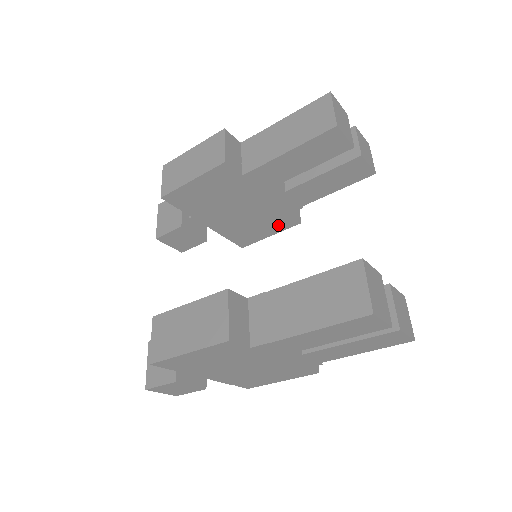
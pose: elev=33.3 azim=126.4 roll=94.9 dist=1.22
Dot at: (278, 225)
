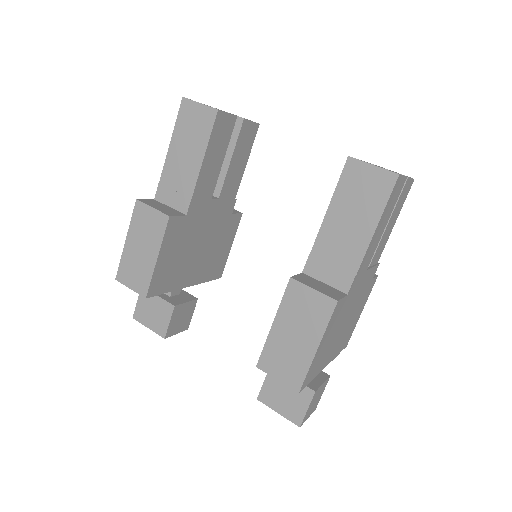
Dot at: (231, 232)
